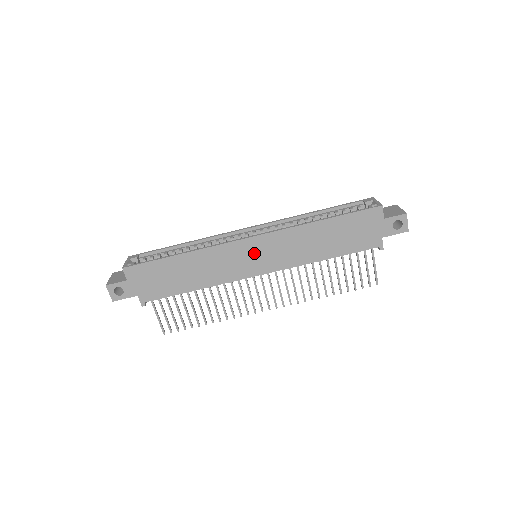
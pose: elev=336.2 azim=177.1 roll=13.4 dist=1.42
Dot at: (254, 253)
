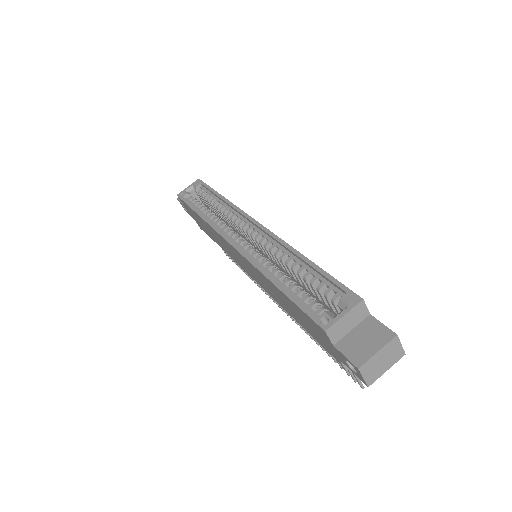
Dot at: (239, 258)
